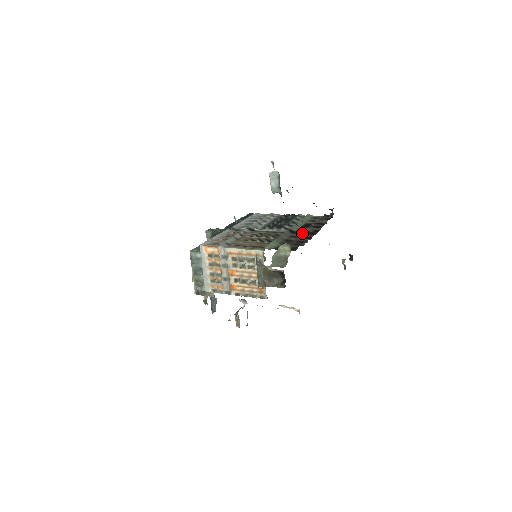
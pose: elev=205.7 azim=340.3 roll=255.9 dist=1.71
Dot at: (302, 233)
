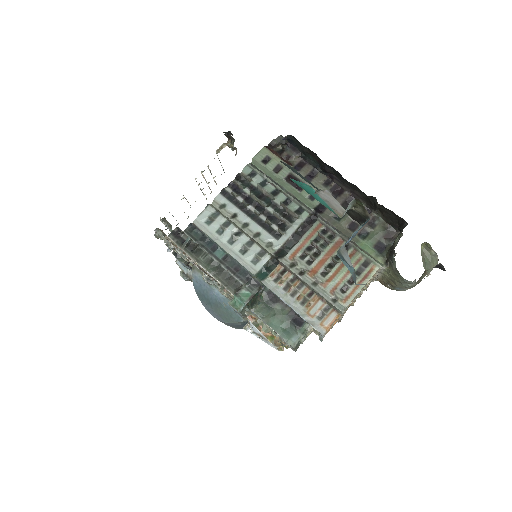
Dot at: occluded
